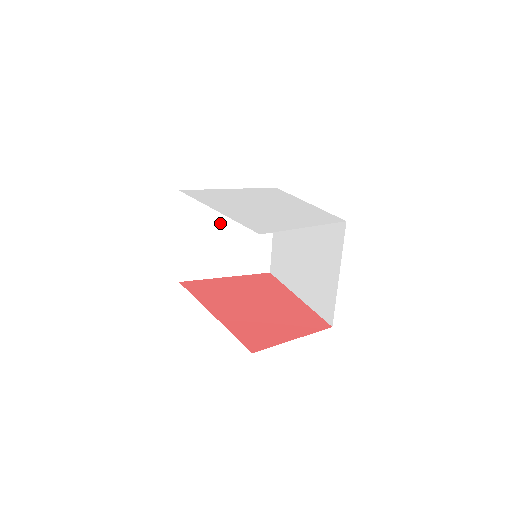
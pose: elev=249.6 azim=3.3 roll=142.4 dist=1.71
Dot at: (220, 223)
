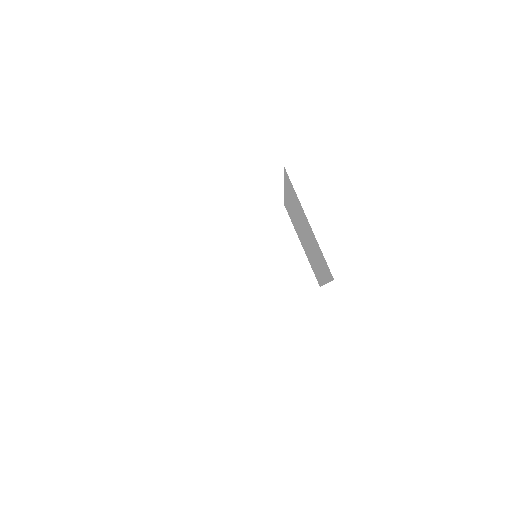
Dot at: (245, 256)
